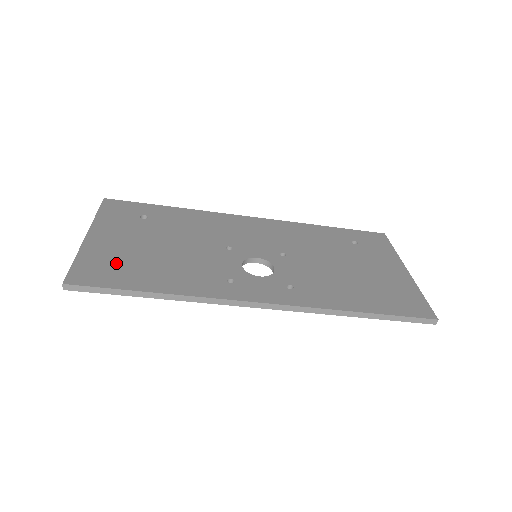
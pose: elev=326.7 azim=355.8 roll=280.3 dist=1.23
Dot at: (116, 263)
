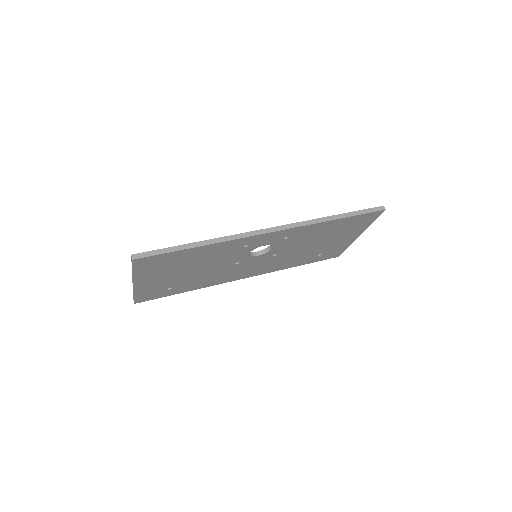
Dot at: occluded
